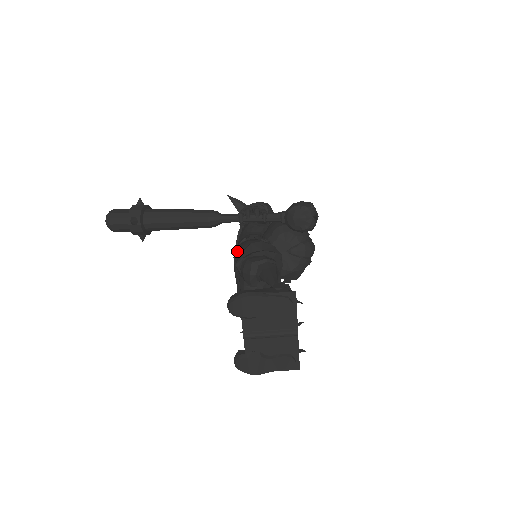
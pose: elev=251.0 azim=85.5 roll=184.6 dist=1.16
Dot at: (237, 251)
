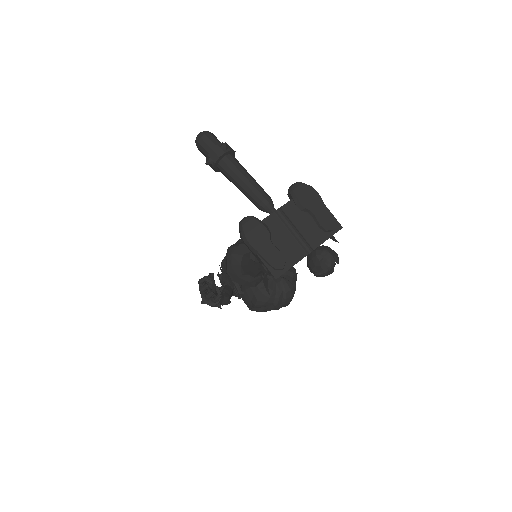
Dot at: occluded
